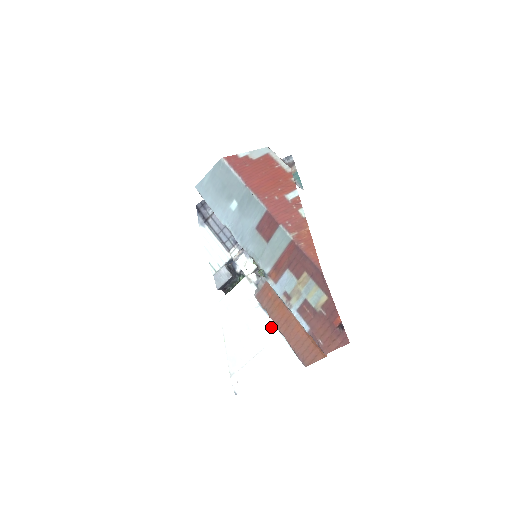
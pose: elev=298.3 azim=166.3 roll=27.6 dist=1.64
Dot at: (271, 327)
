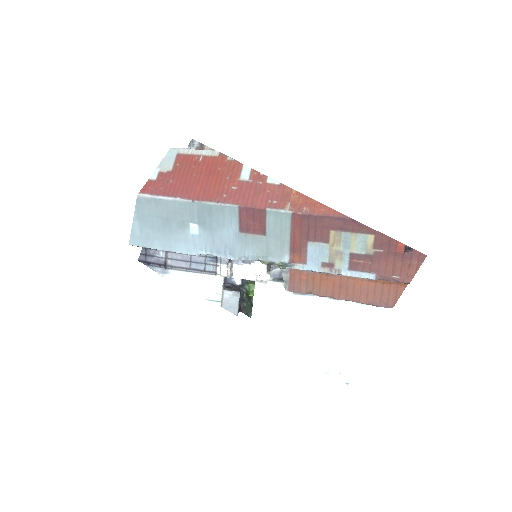
Dot at: (326, 303)
